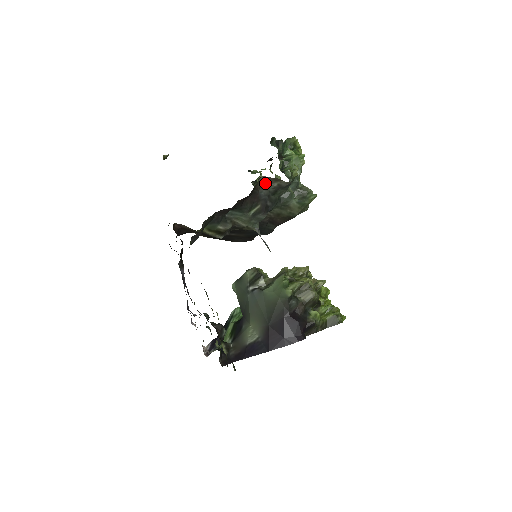
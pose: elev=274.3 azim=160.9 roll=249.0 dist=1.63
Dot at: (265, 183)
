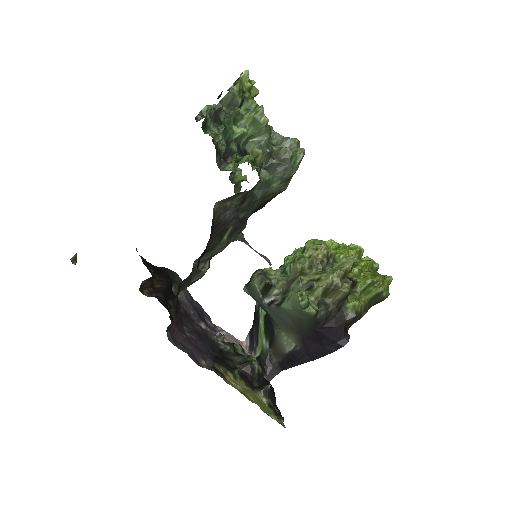
Dot at: (224, 205)
